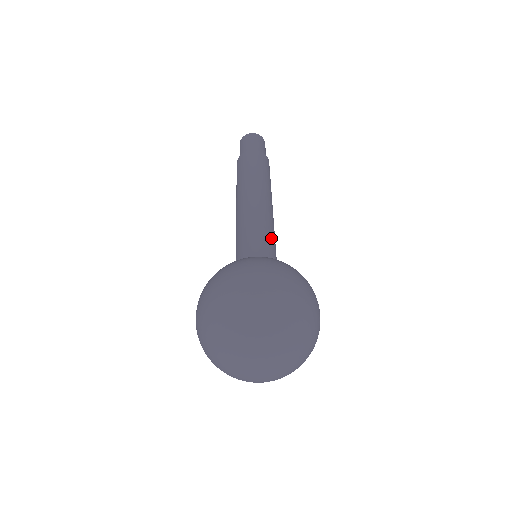
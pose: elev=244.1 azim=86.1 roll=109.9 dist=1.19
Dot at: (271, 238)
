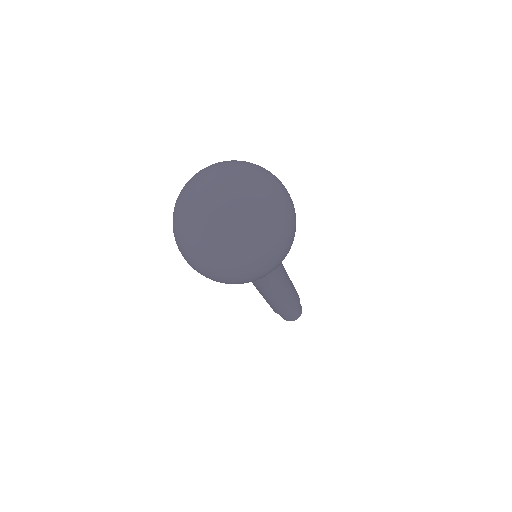
Dot at: occluded
